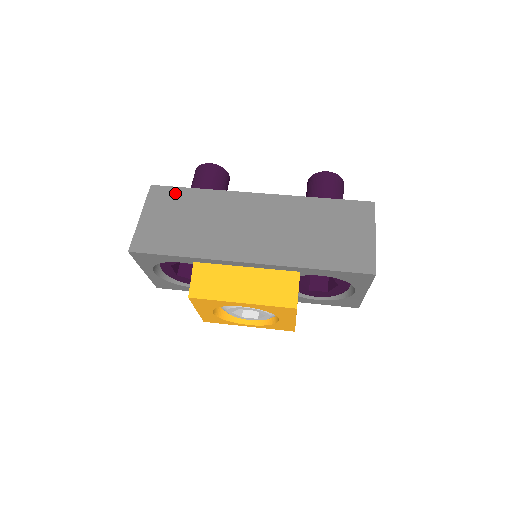
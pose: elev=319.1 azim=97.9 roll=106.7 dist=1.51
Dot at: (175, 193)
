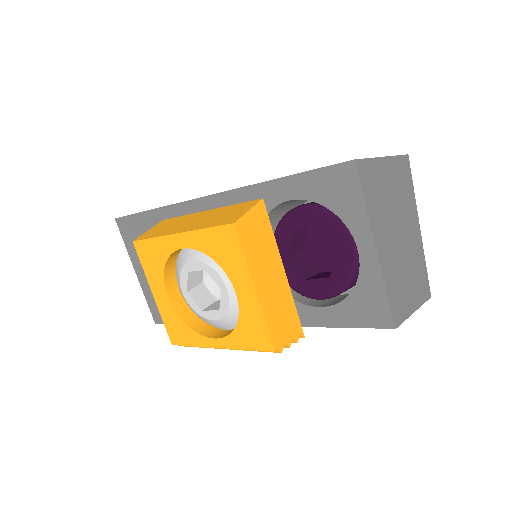
Dot at: occluded
